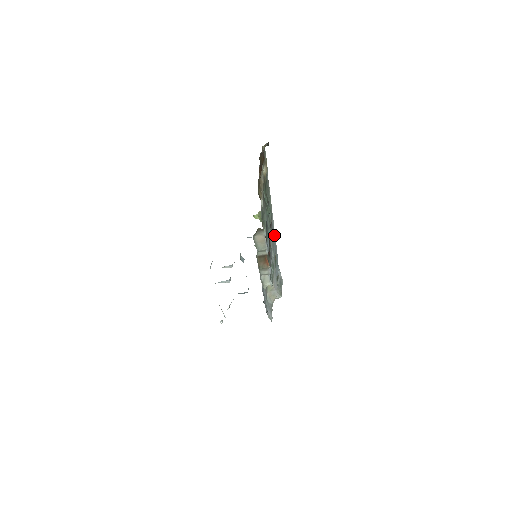
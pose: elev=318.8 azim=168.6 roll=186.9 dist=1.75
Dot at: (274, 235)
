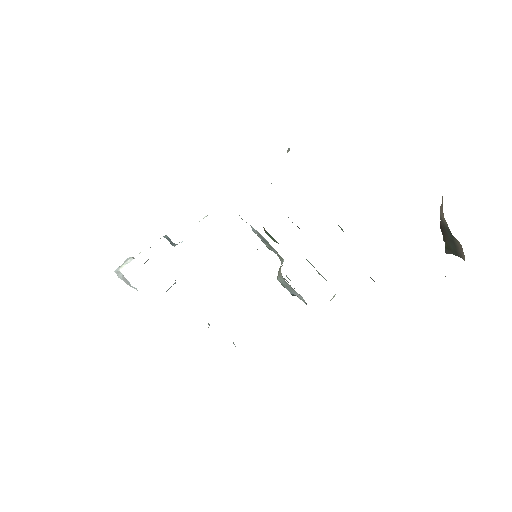
Dot at: occluded
